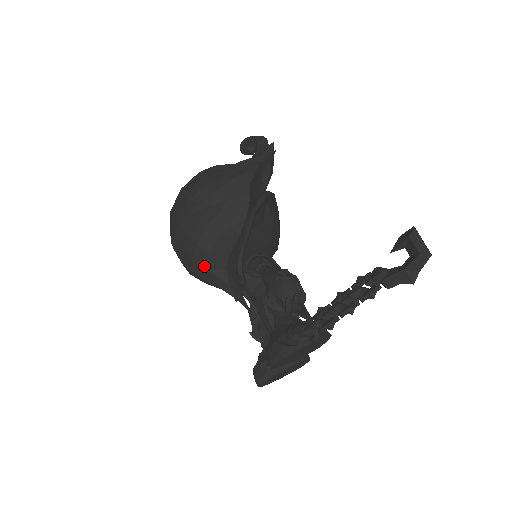
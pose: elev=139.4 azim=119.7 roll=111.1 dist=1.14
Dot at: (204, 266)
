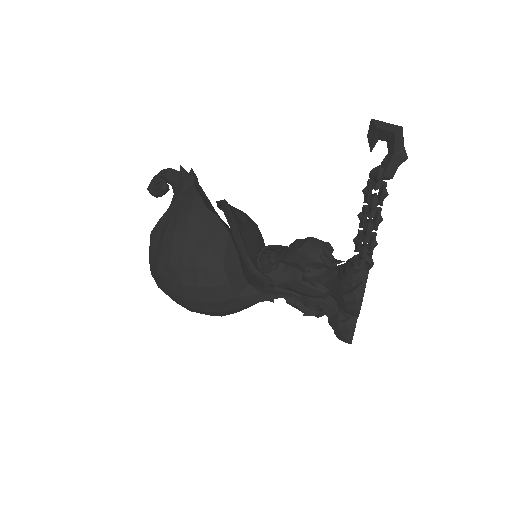
Dot at: (232, 298)
